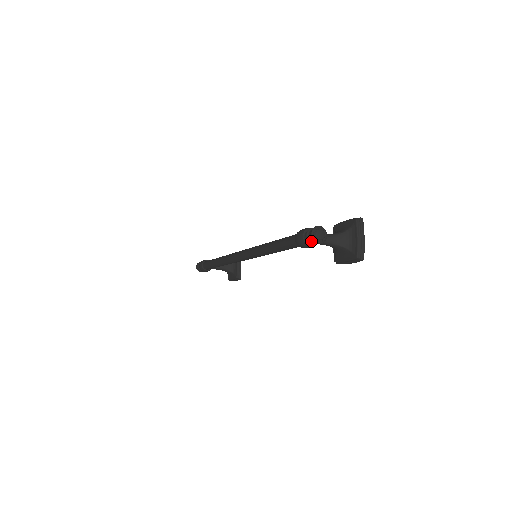
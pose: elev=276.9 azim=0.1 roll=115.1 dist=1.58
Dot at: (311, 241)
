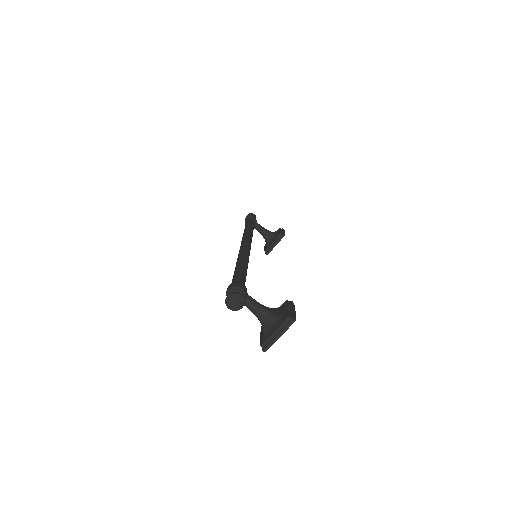
Dot at: occluded
